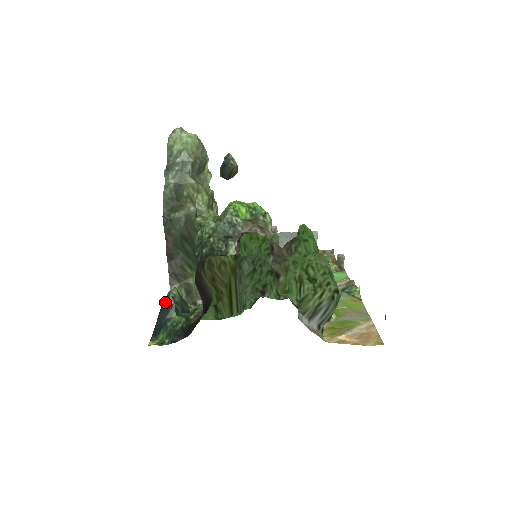
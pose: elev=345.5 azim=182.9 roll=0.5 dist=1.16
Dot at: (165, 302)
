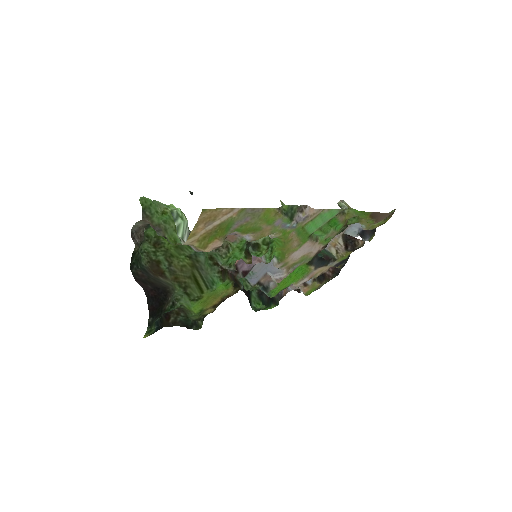
Dot at: occluded
